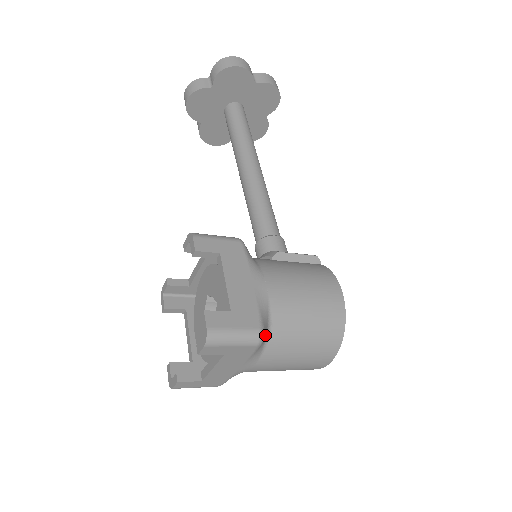
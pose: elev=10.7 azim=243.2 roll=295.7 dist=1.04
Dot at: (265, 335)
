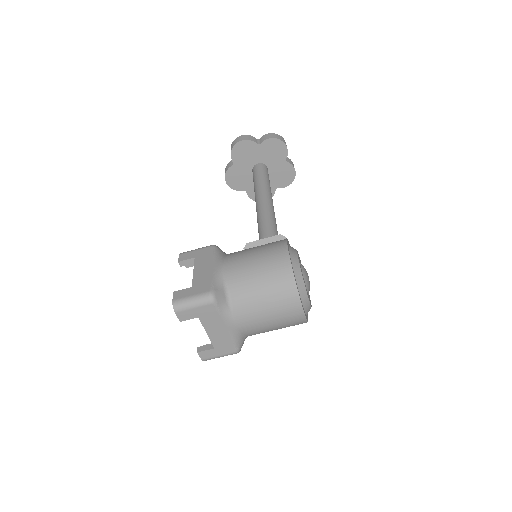
Dot at: (220, 296)
